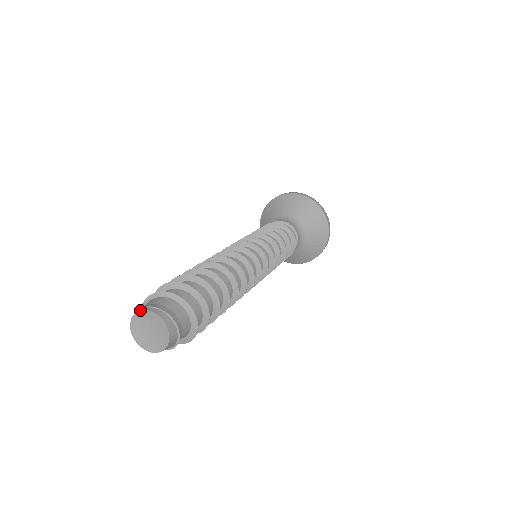
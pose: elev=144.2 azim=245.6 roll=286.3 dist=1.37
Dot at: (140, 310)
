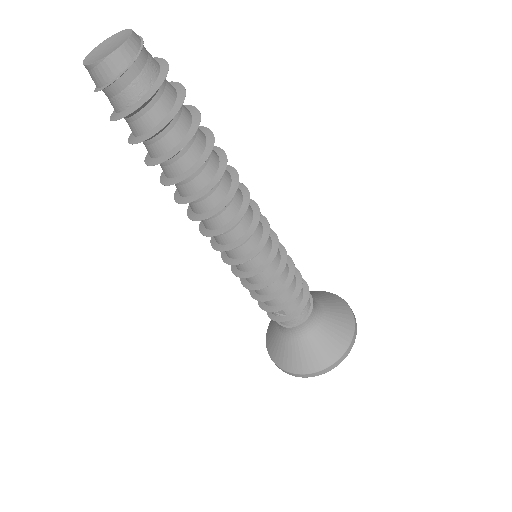
Dot at: (115, 34)
